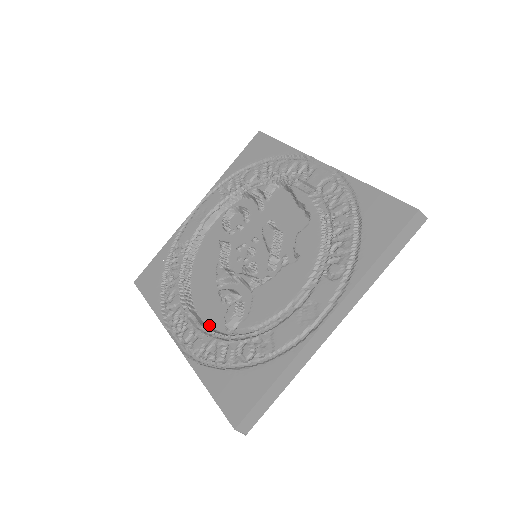
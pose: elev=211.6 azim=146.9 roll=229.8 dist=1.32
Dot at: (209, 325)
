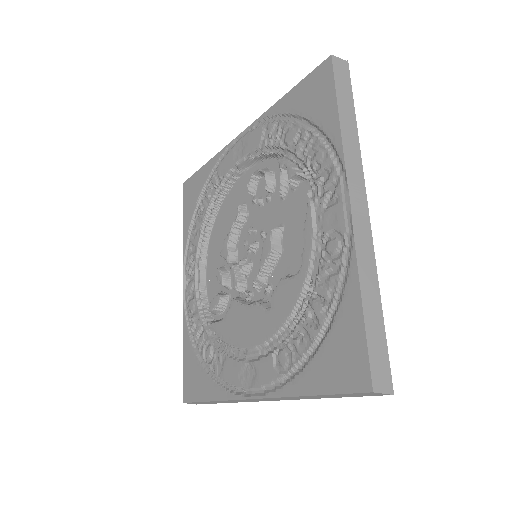
Dot at: (207, 290)
